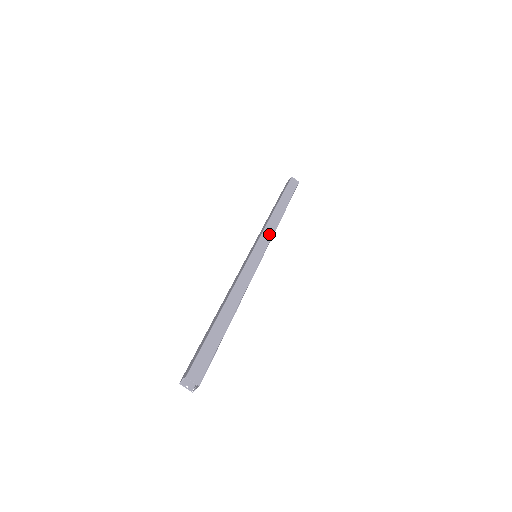
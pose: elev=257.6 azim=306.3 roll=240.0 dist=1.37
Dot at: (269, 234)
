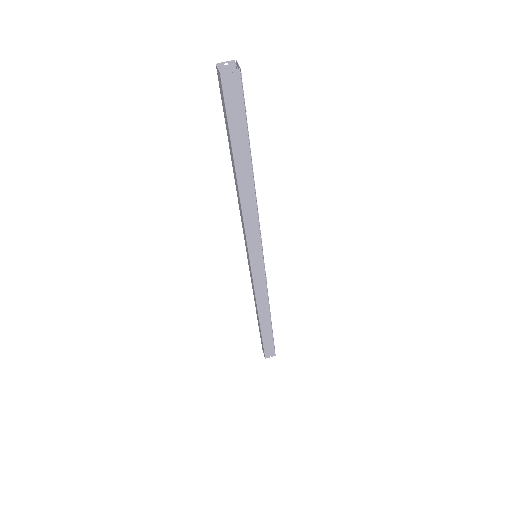
Dot at: occluded
